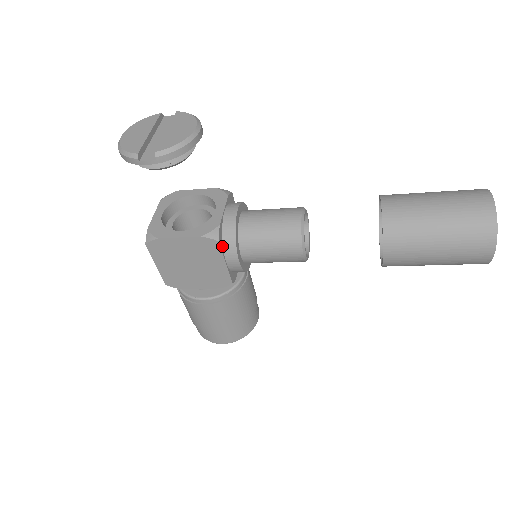
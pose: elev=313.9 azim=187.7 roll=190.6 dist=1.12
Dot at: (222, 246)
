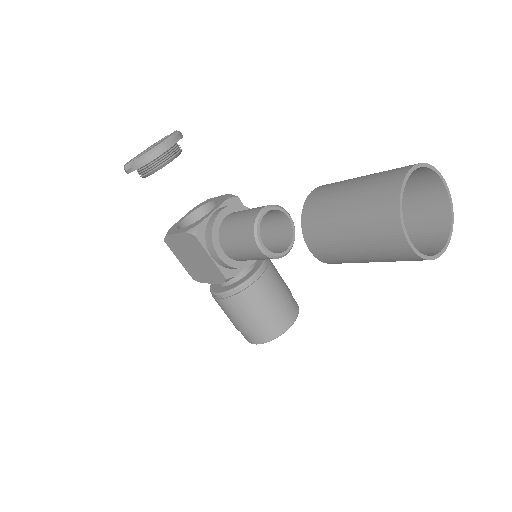
Dot at: (204, 241)
